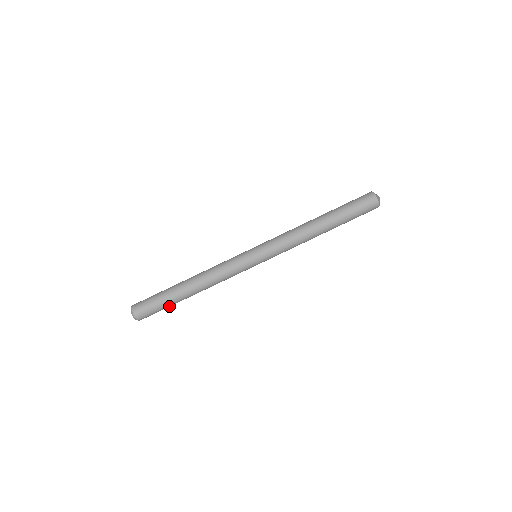
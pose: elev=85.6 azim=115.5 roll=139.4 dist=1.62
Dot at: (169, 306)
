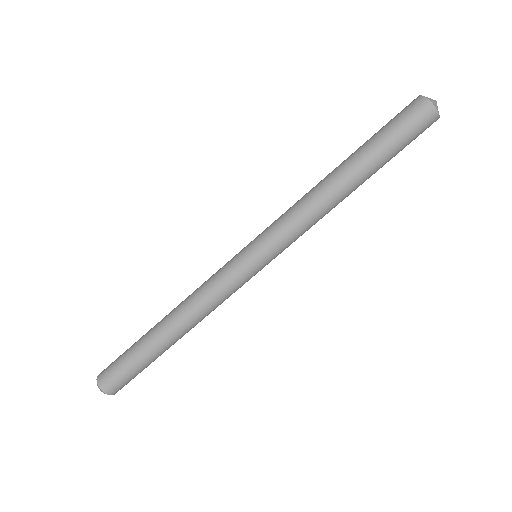
Dot at: (146, 364)
